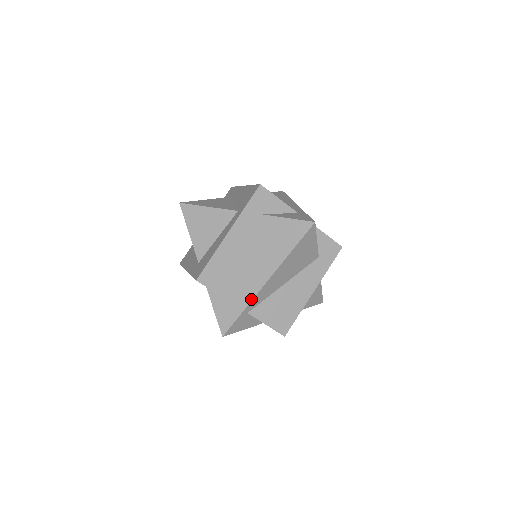
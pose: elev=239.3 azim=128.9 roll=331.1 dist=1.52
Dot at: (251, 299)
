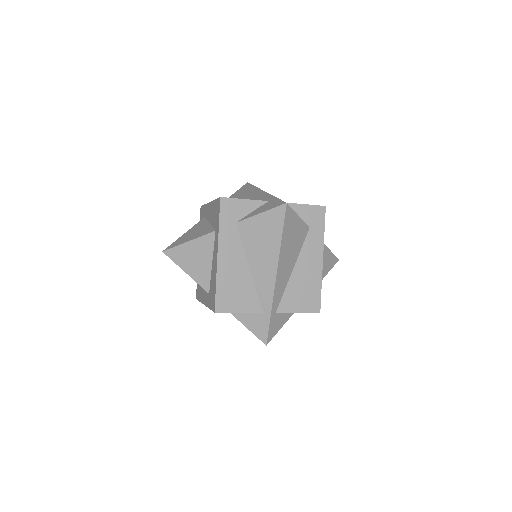
Dot at: occluded
